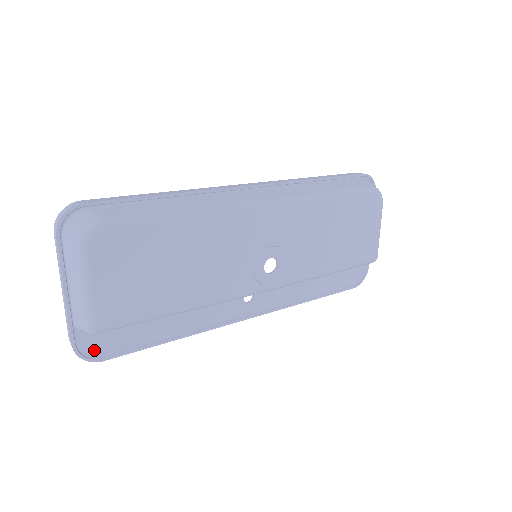
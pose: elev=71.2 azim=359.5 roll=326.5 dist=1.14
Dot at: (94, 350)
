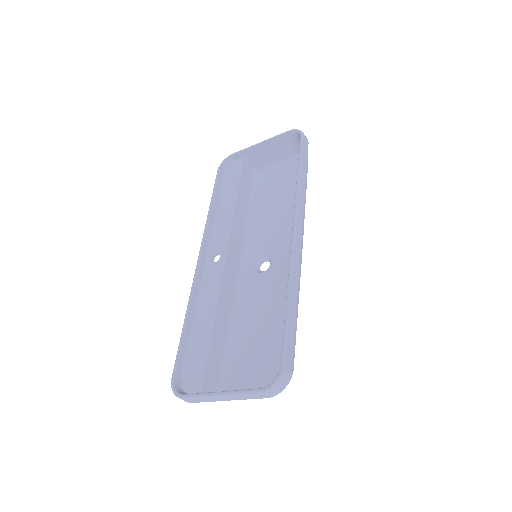
Dot at: (185, 386)
